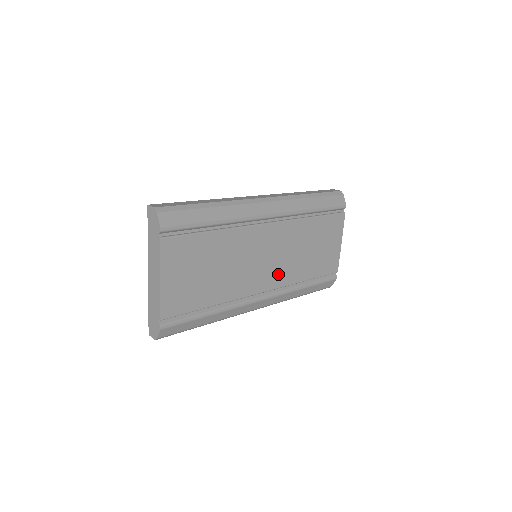
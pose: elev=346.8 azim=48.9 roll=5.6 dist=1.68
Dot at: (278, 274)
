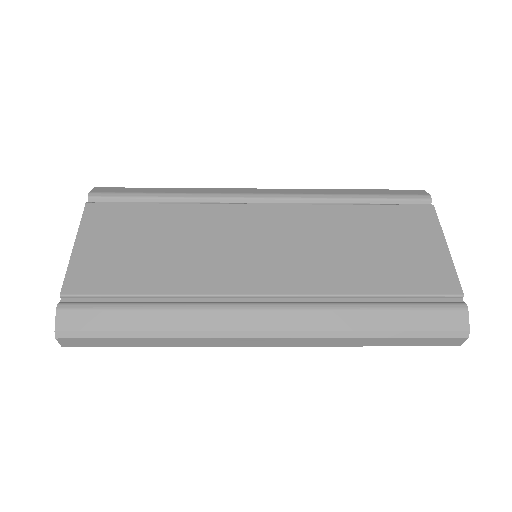
Dot at: (294, 273)
